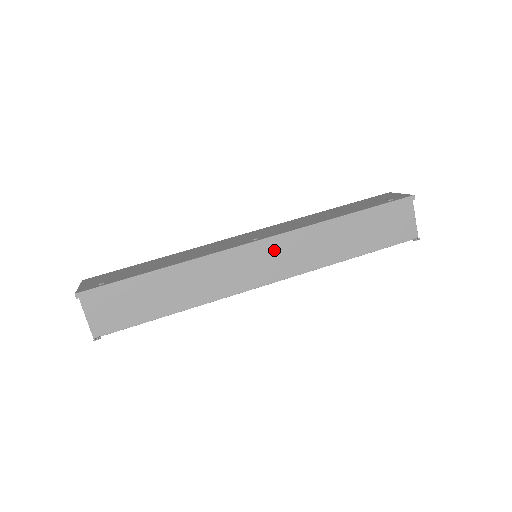
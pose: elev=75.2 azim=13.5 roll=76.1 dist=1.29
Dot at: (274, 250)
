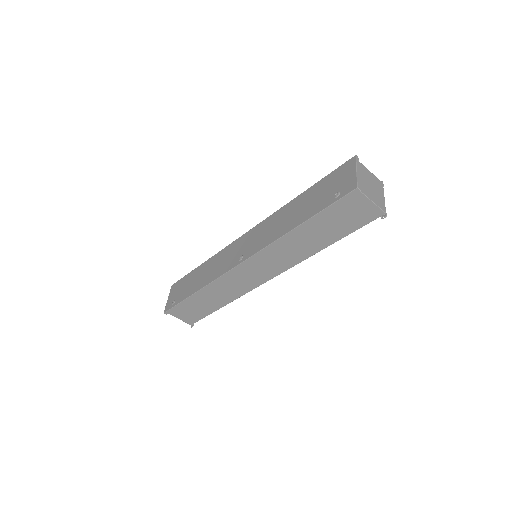
Dot at: (258, 263)
